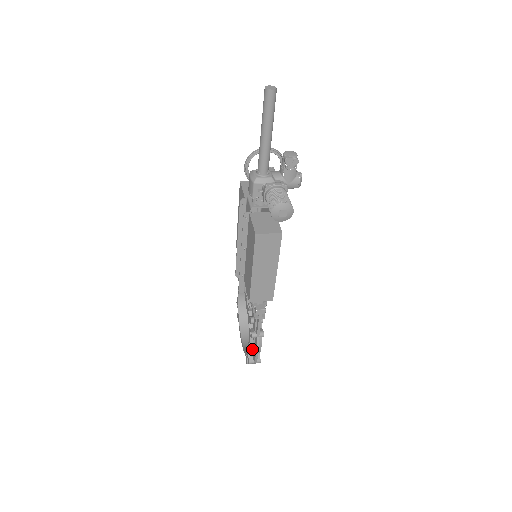
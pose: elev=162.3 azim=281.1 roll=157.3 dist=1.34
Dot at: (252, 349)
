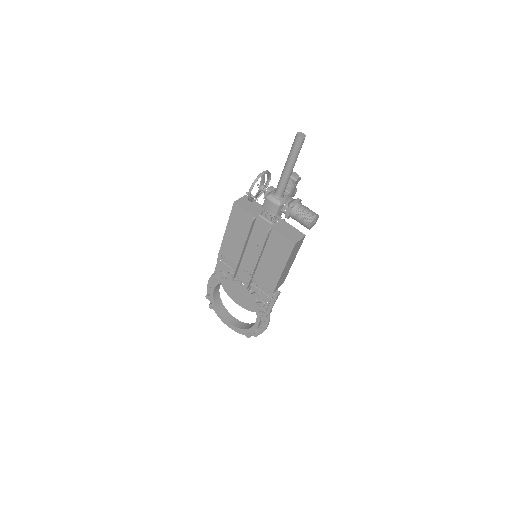
Dot at: (259, 325)
